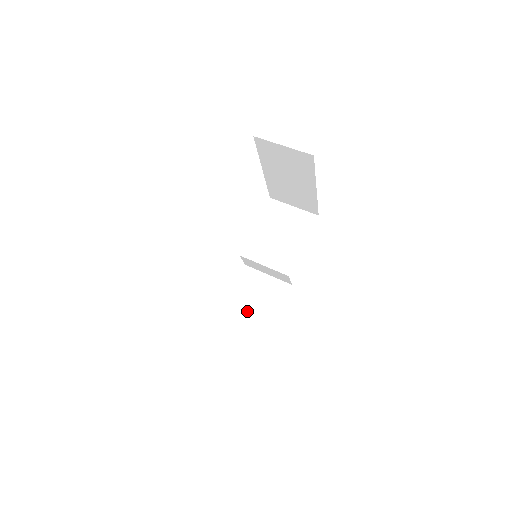
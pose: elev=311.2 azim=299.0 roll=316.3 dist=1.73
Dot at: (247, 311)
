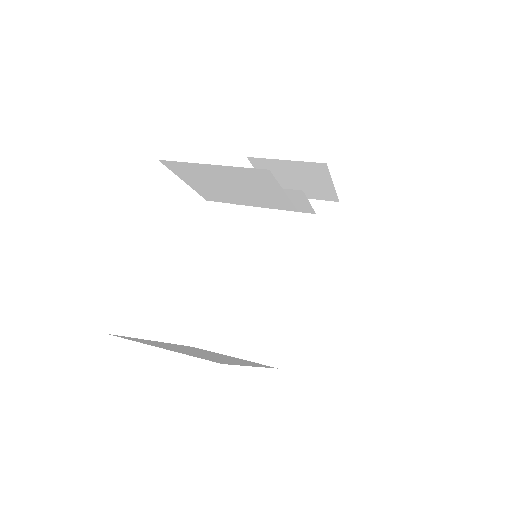
Dot at: (199, 352)
